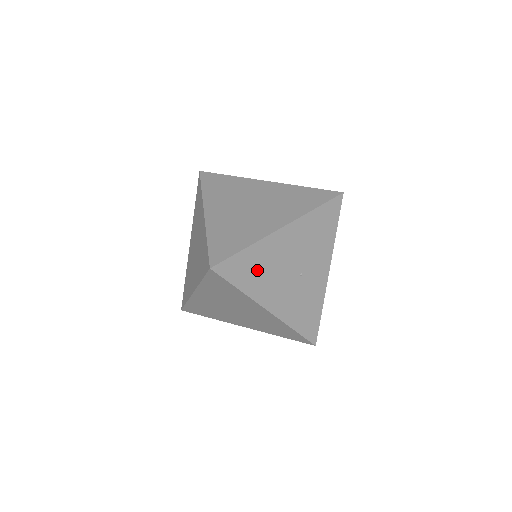
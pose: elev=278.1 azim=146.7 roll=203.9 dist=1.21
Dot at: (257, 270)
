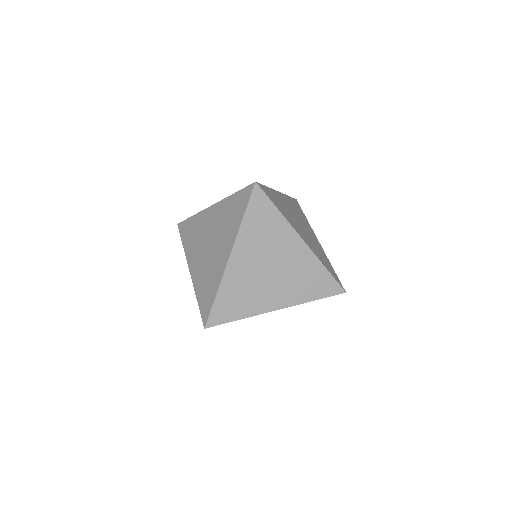
Dot at: occluded
